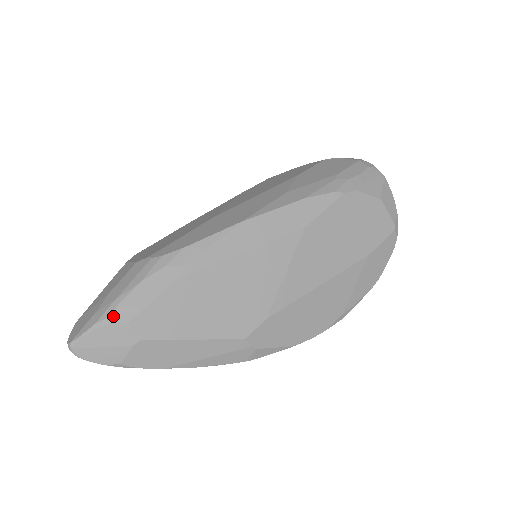
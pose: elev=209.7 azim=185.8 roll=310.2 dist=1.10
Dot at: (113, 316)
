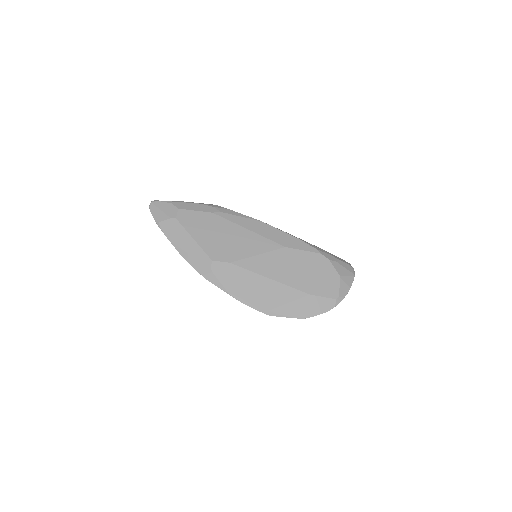
Dot at: (177, 203)
